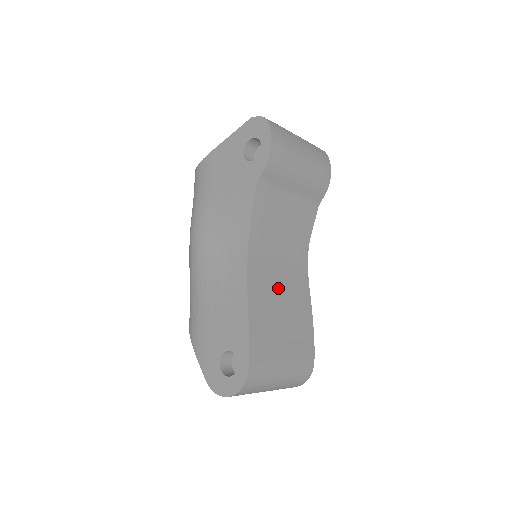
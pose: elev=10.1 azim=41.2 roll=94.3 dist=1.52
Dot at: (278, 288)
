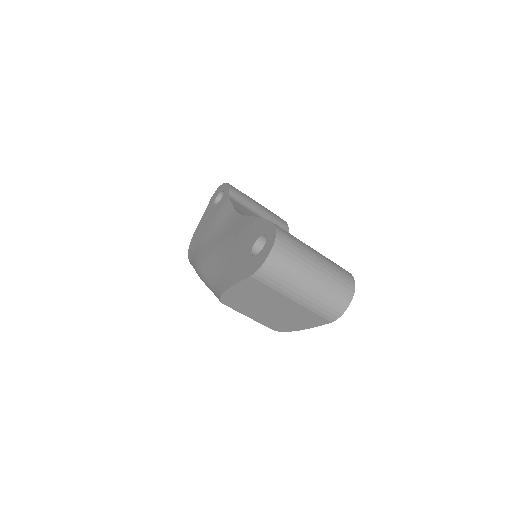
Dot at: occluded
